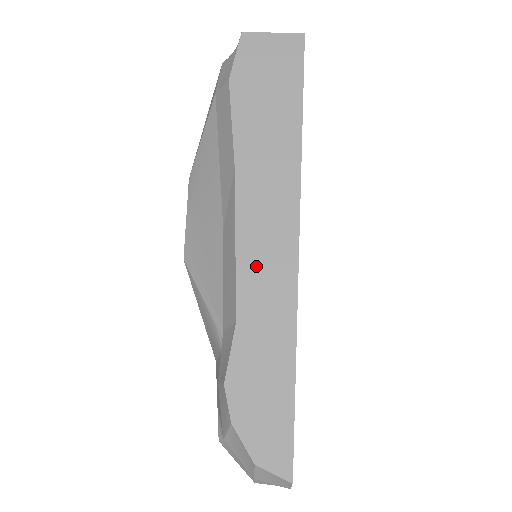
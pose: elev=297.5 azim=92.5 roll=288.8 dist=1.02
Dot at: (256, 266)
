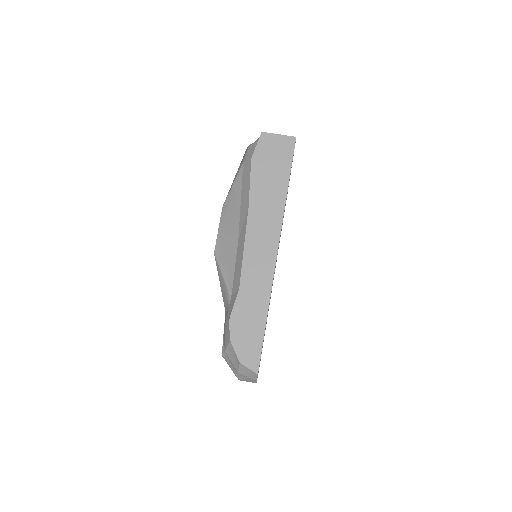
Dot at: (253, 261)
